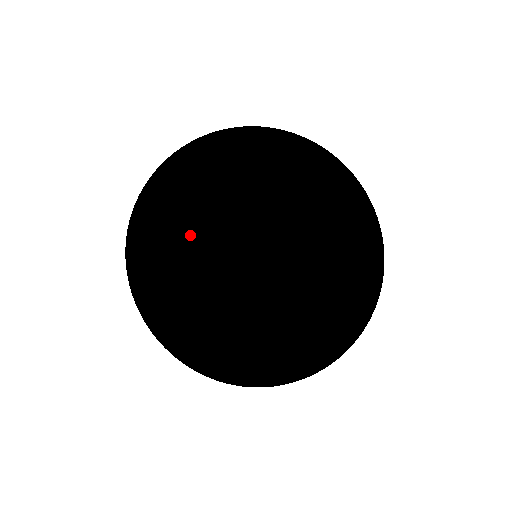
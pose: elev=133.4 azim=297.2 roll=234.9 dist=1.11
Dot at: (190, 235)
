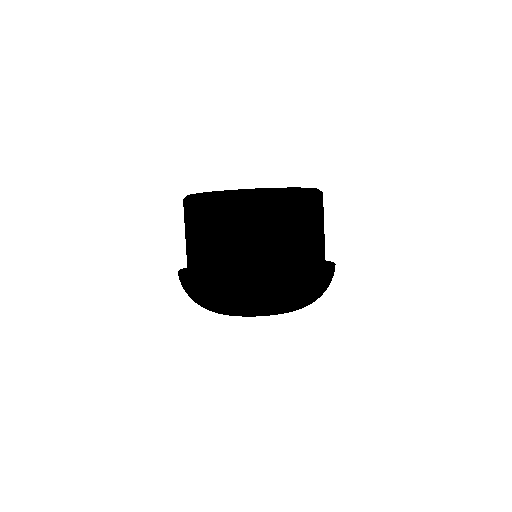
Dot at: occluded
